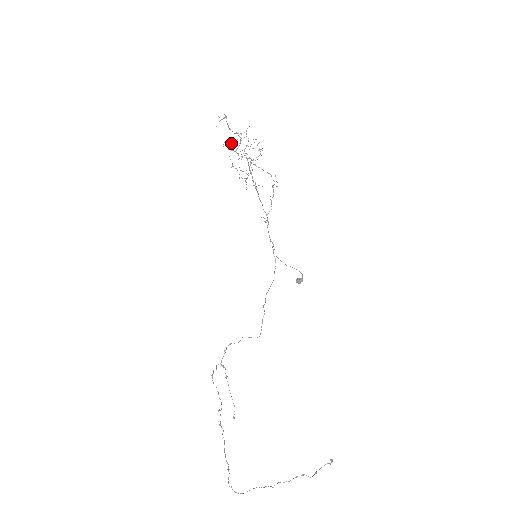
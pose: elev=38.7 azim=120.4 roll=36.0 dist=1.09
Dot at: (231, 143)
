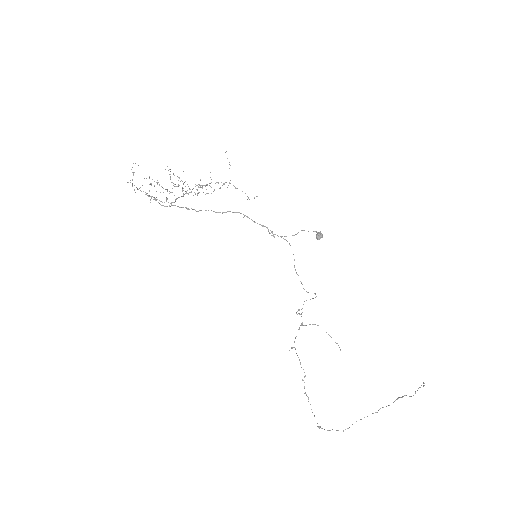
Dot at: occluded
